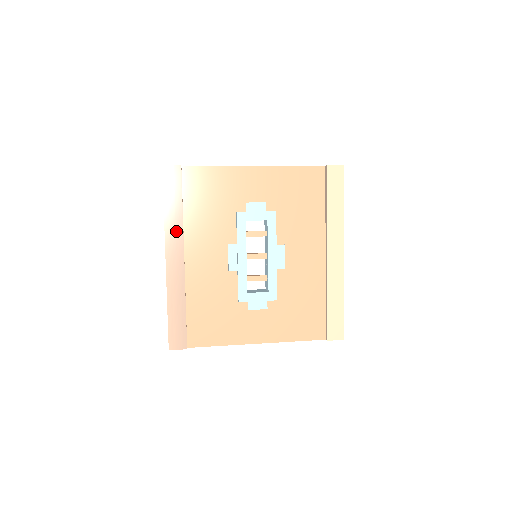
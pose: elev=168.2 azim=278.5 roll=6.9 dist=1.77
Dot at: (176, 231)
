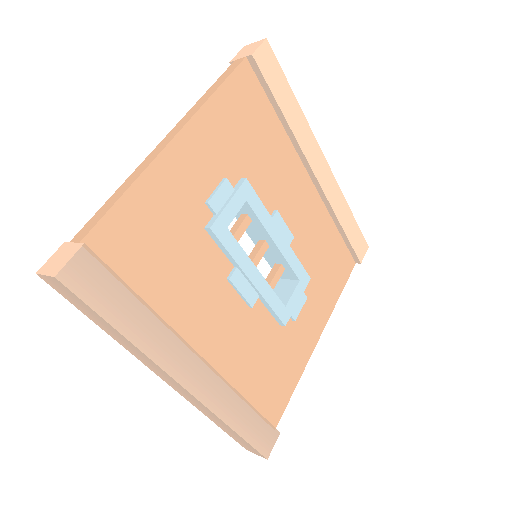
Dot at: (165, 342)
